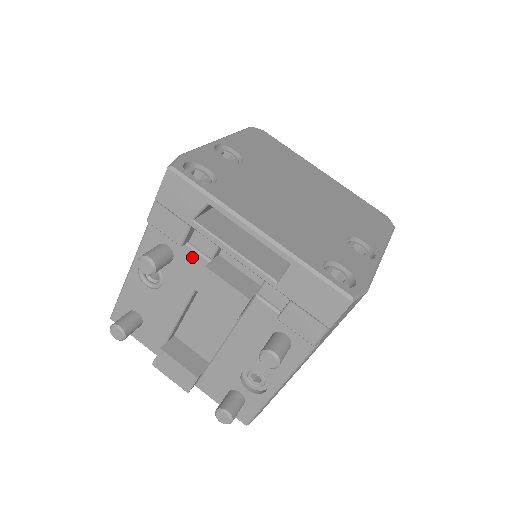
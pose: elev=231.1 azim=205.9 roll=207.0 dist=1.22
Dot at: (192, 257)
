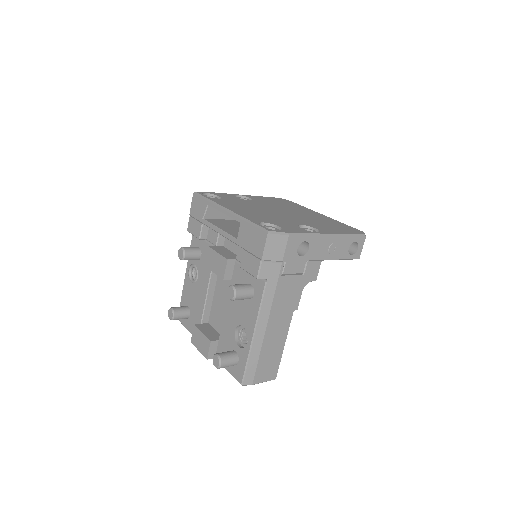
Dot at: occluded
